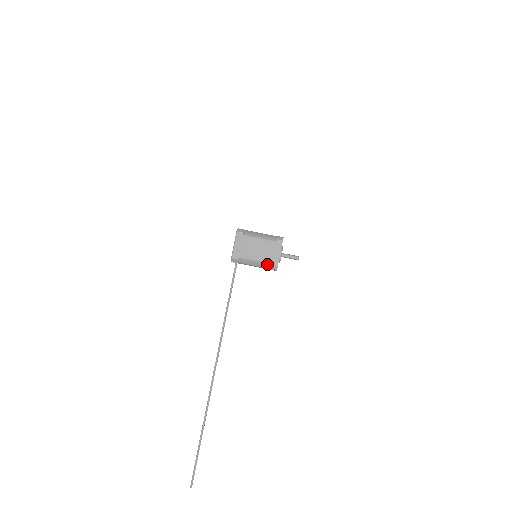
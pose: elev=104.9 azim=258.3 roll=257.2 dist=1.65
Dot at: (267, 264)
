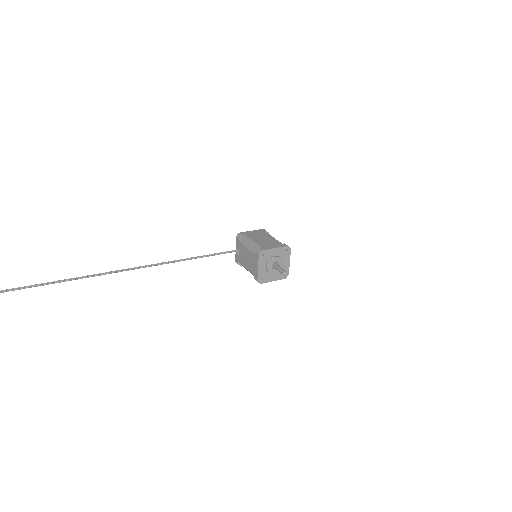
Dot at: (258, 247)
